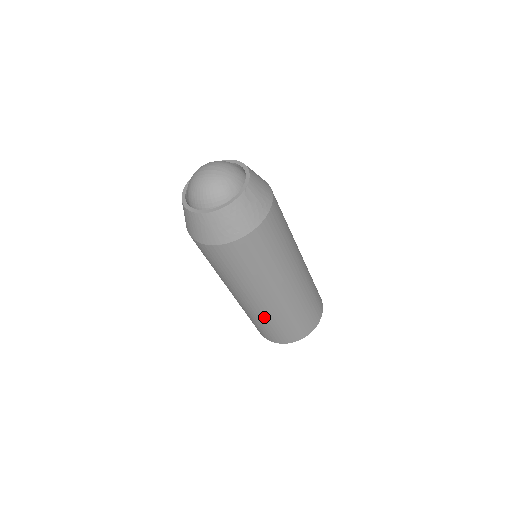
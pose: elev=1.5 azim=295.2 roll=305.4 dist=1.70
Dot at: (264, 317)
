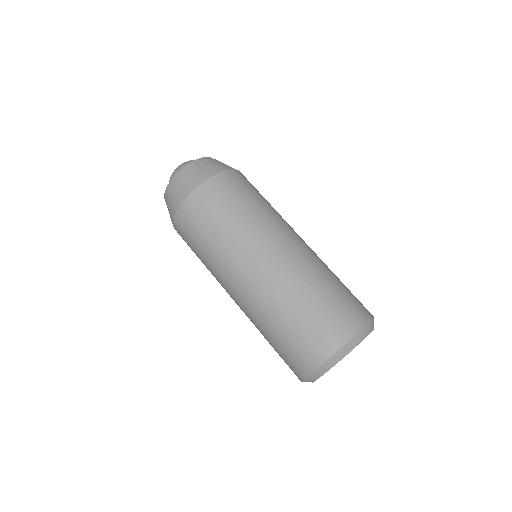
Dot at: (262, 317)
